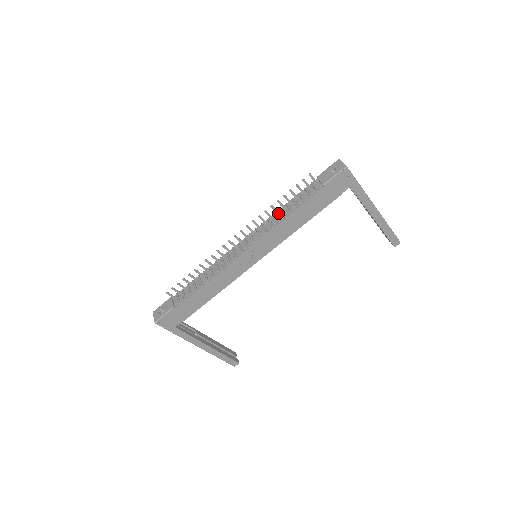
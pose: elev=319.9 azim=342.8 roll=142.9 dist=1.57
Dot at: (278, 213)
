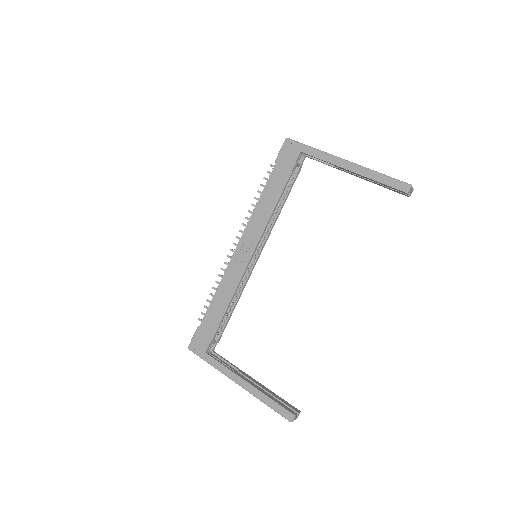
Dot at: occluded
